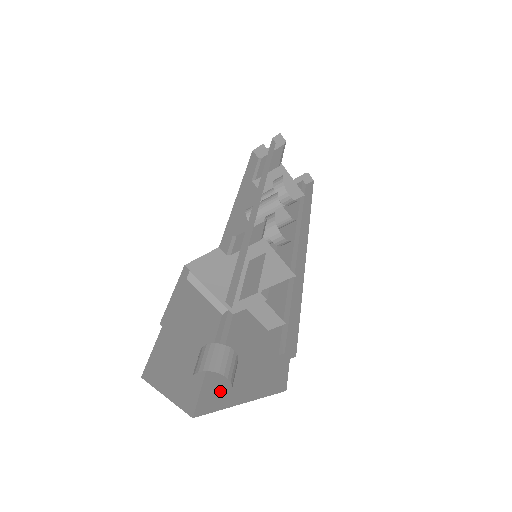
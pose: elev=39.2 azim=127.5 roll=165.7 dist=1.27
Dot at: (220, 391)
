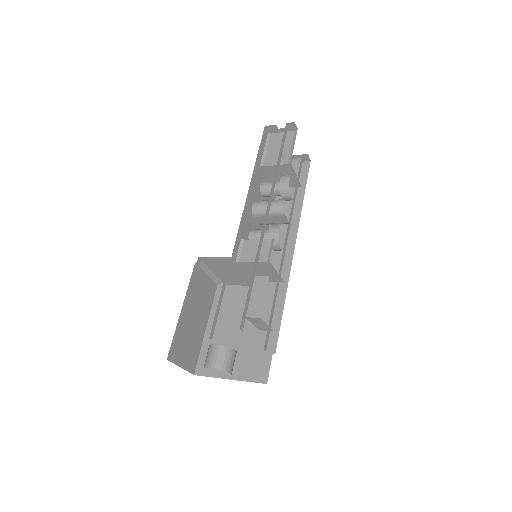
Dot at: occluded
